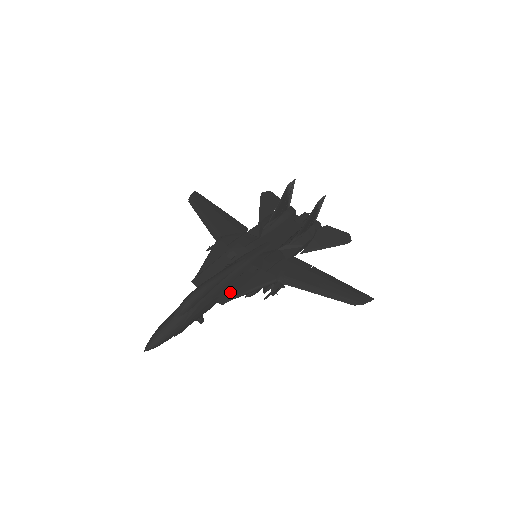
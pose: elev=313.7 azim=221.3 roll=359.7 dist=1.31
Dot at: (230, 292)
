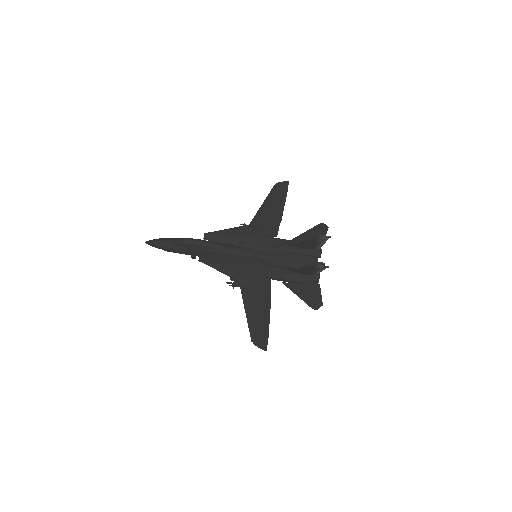
Dot at: (211, 259)
